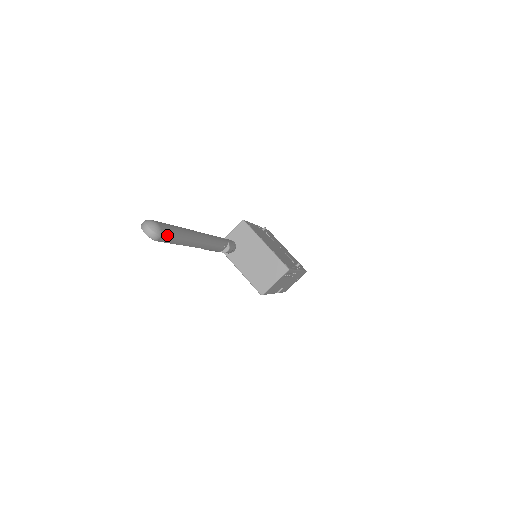
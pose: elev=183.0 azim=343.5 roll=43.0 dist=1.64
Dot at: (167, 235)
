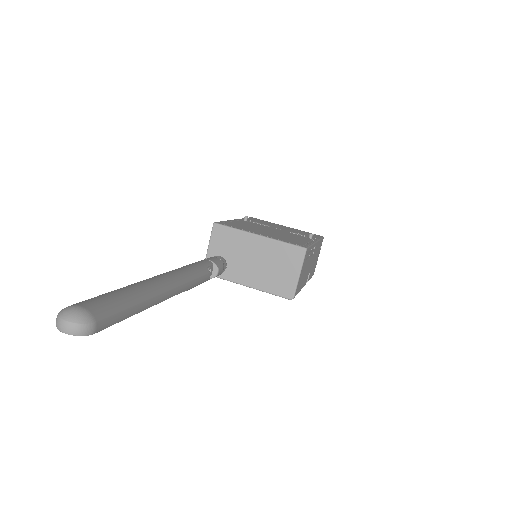
Dot at: (107, 313)
